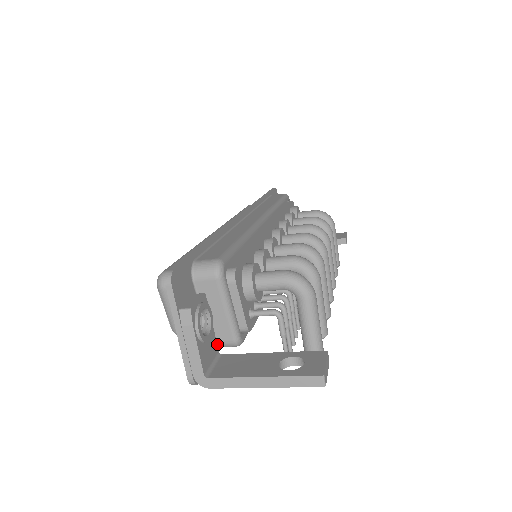
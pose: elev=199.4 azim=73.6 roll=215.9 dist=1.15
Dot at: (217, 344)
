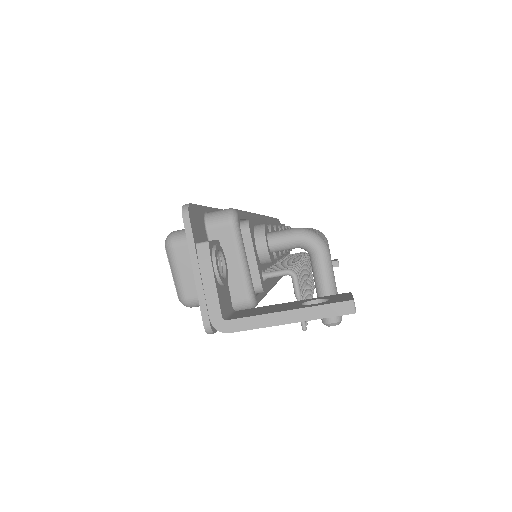
Dot at: occluded
